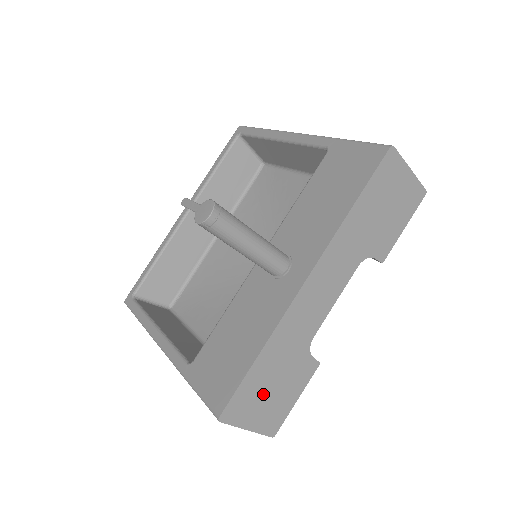
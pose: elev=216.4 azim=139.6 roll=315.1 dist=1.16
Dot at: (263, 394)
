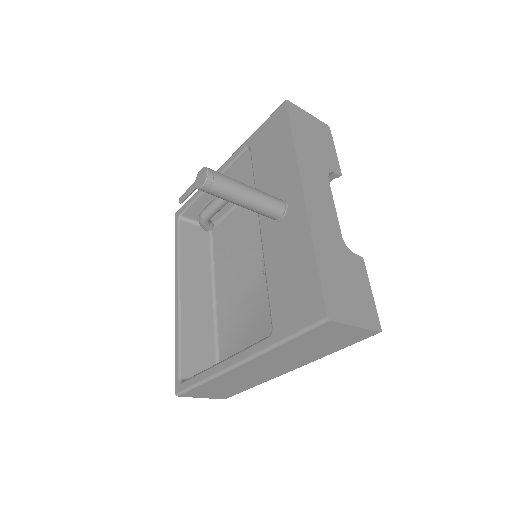
Dot at: (344, 290)
